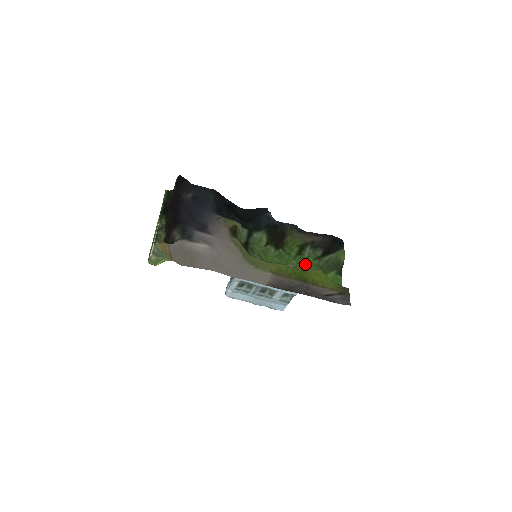
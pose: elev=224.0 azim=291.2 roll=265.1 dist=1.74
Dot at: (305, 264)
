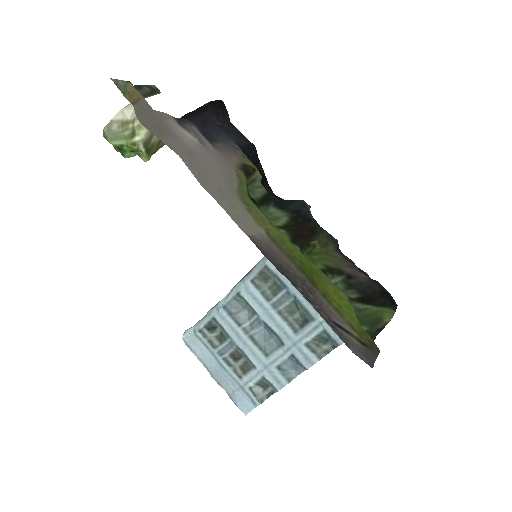
Dot at: occluded
